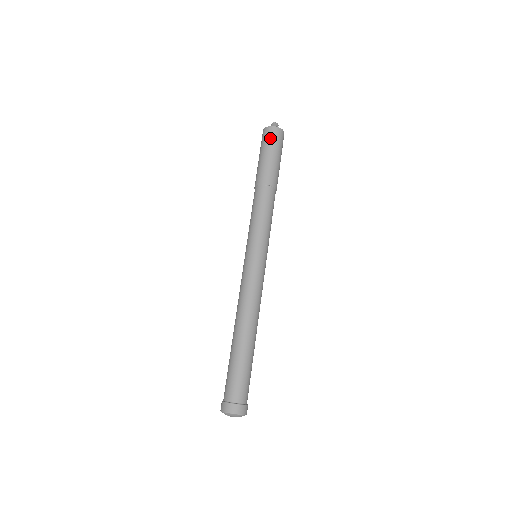
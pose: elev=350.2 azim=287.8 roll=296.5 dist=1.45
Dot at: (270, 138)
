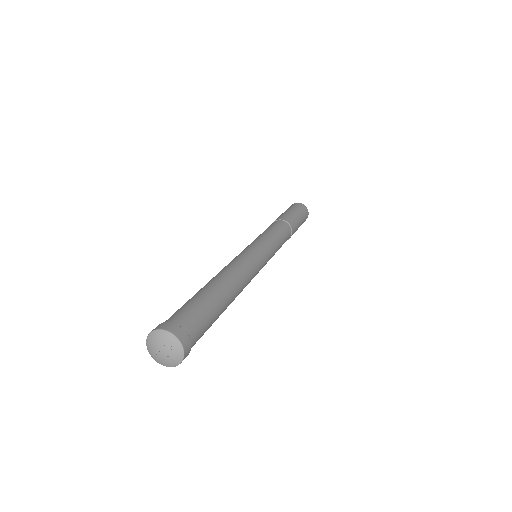
Dot at: (295, 206)
